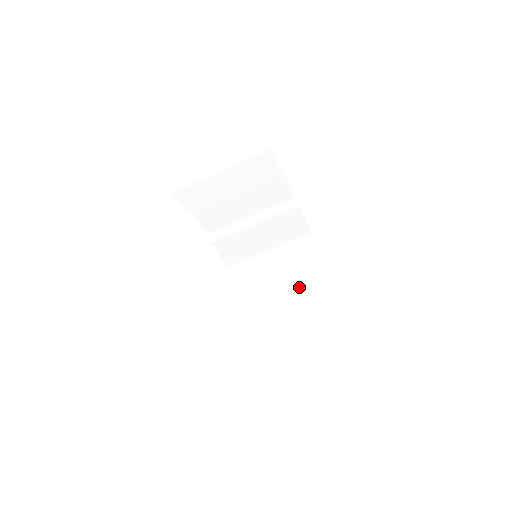
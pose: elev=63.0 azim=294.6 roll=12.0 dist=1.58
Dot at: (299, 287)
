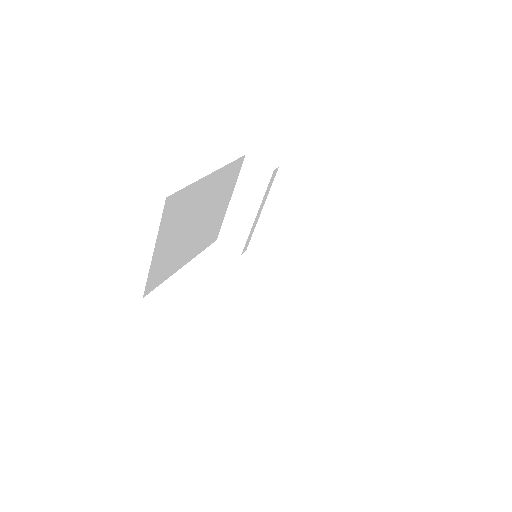
Dot at: occluded
